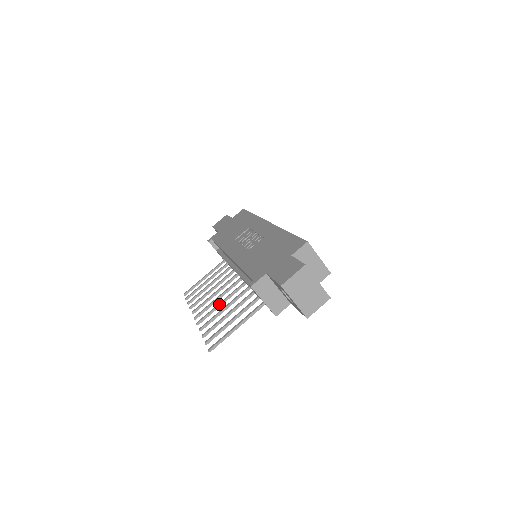
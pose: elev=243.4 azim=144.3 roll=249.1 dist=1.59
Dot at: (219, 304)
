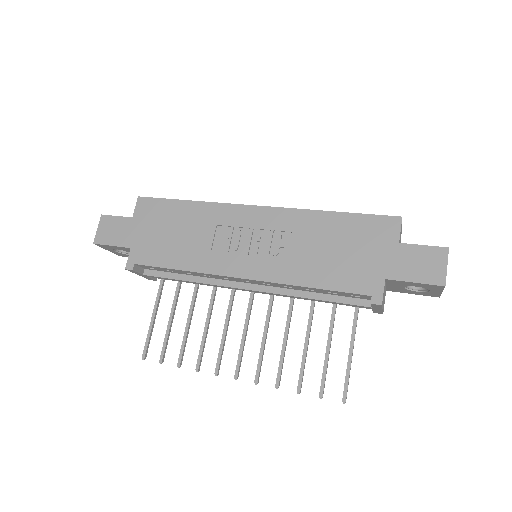
Dot at: (264, 342)
